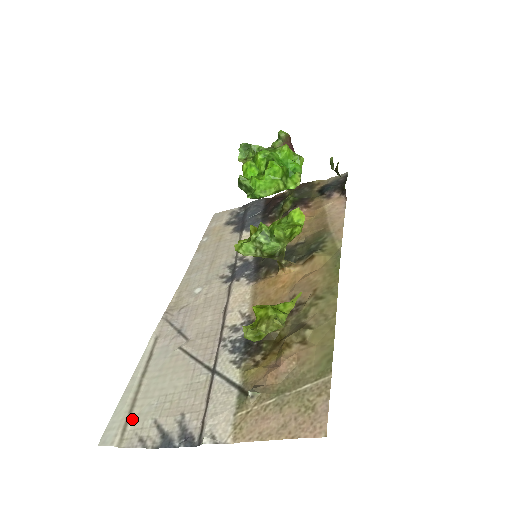
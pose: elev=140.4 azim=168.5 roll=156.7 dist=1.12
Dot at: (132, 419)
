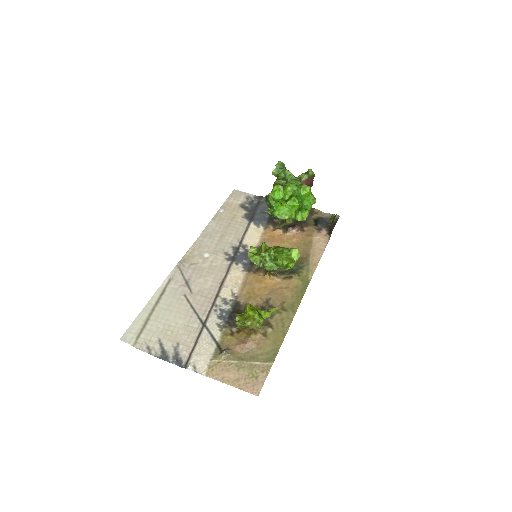
Dot at: (144, 331)
